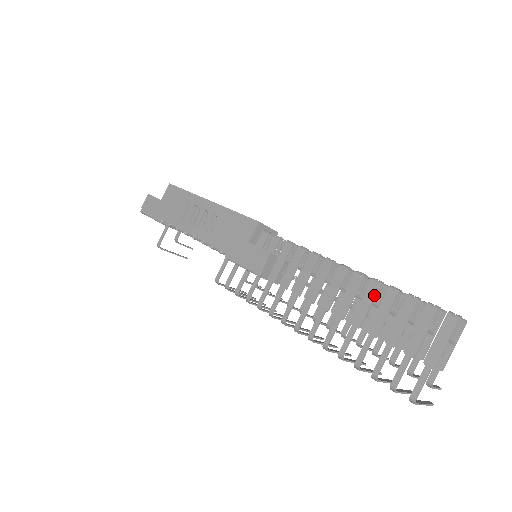
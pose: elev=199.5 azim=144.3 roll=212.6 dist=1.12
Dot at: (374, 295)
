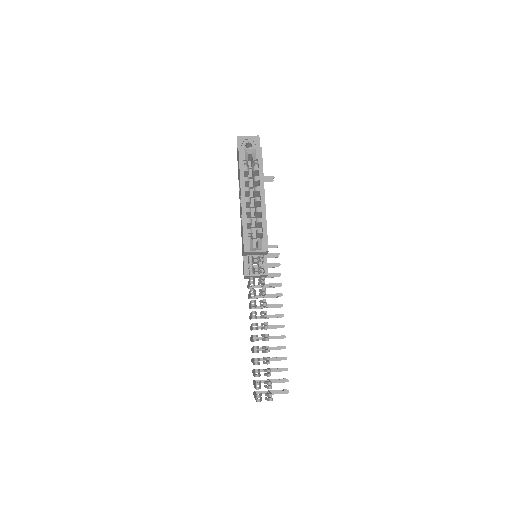
Dot at: (253, 352)
